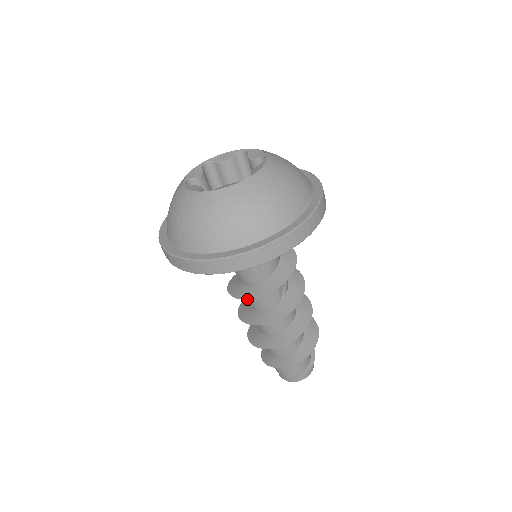
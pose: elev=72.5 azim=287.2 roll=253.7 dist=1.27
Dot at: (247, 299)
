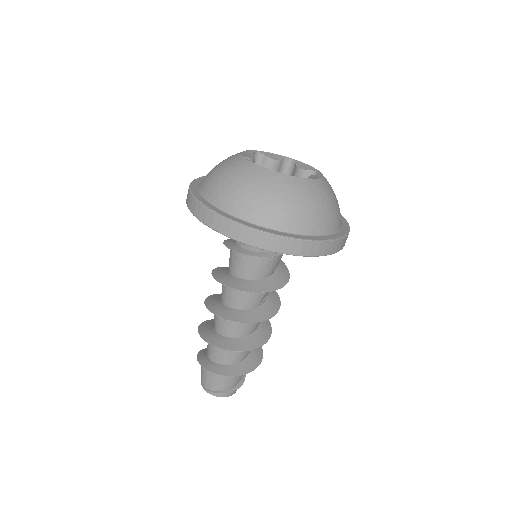
Dot at: (228, 293)
